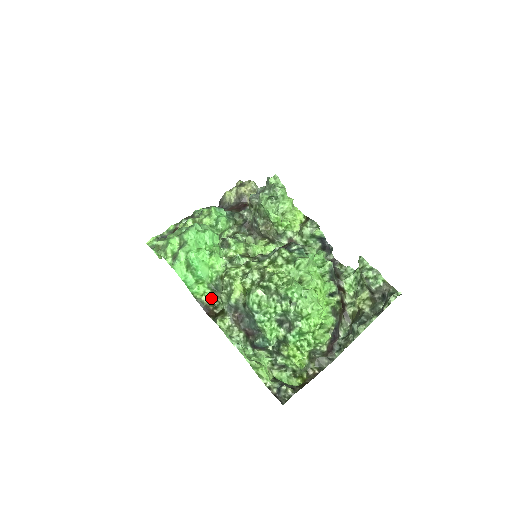
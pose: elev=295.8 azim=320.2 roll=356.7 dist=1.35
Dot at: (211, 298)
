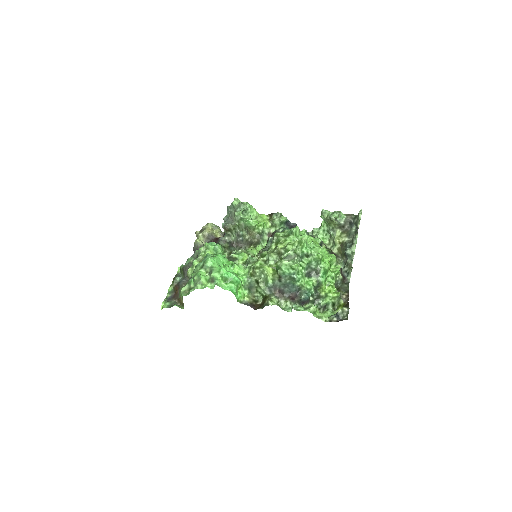
Dot at: (250, 296)
